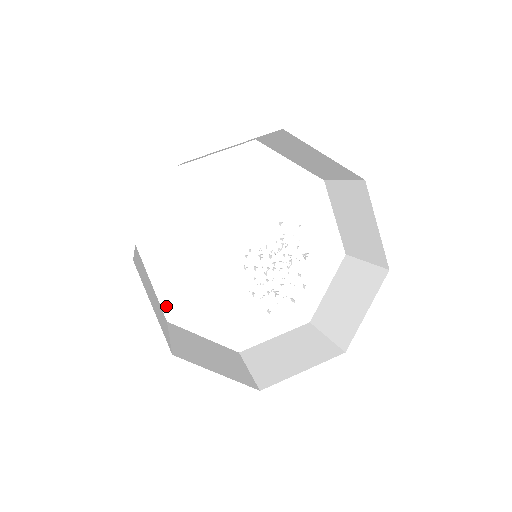
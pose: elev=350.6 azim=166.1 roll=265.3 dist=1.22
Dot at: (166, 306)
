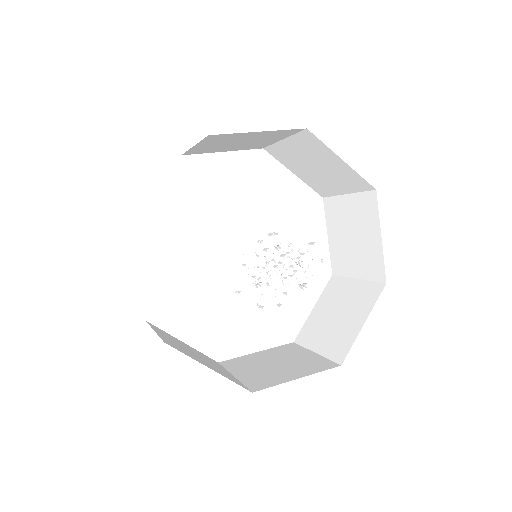
Dot at: (143, 220)
